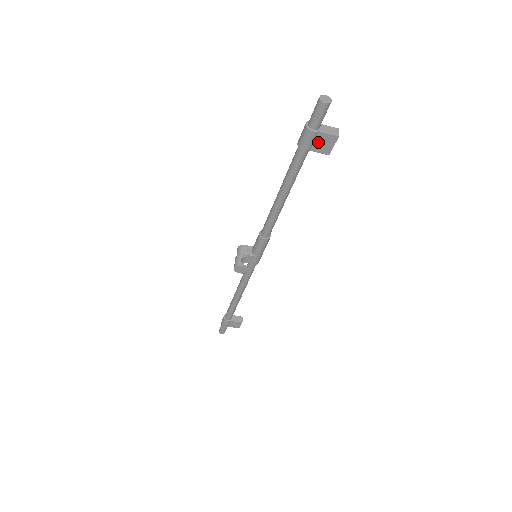
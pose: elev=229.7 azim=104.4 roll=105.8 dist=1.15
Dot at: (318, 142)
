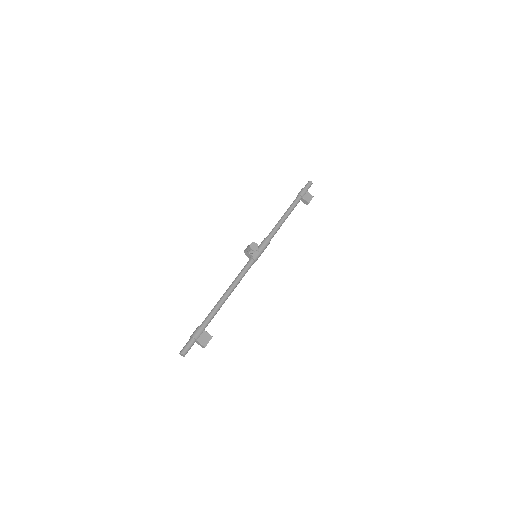
Dot at: (306, 195)
